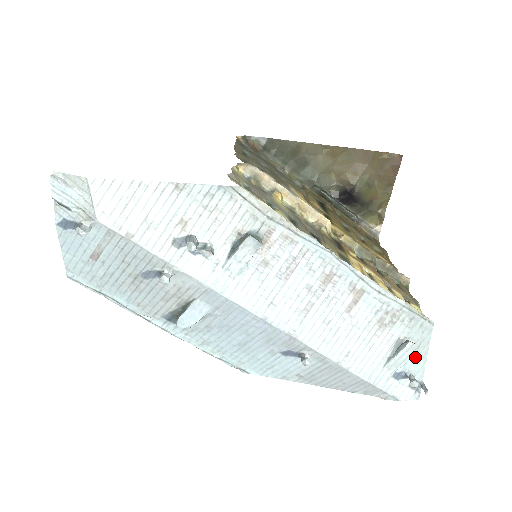
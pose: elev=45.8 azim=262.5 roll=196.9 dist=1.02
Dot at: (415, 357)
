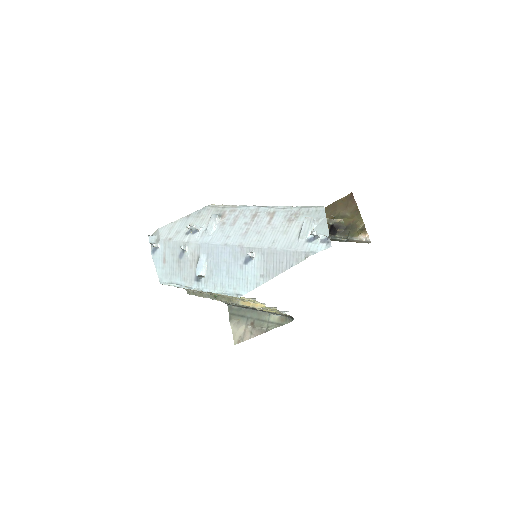
Dot at: (319, 227)
